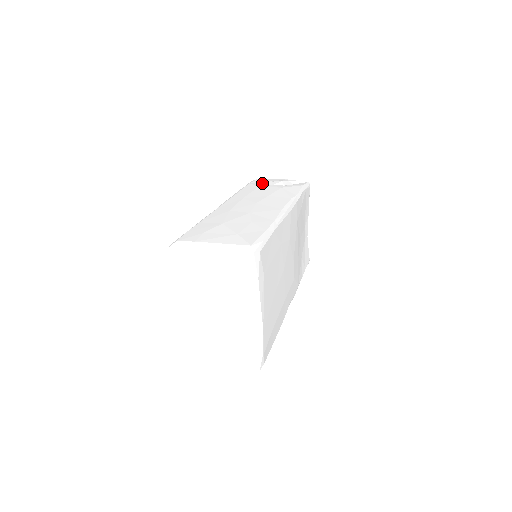
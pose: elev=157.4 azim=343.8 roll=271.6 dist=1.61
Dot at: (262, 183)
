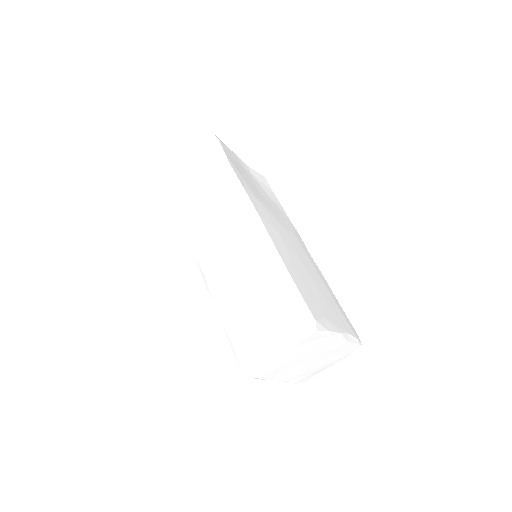
Dot at: (181, 182)
